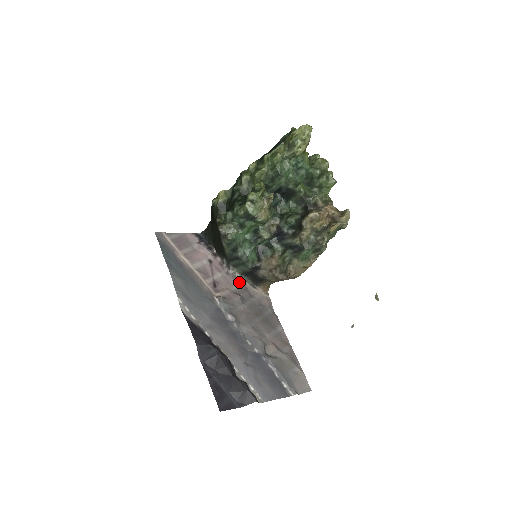
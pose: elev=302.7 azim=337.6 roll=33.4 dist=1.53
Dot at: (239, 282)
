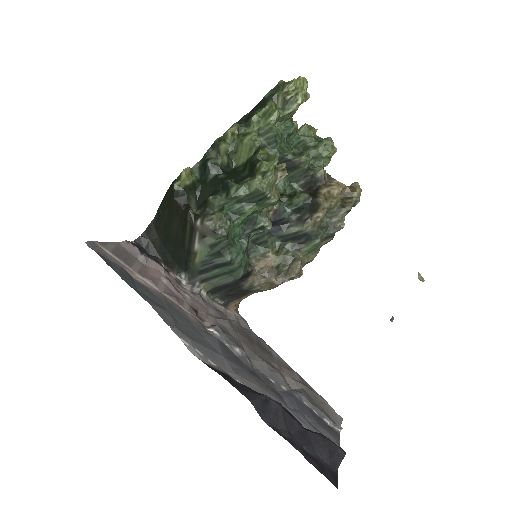
Dot at: (209, 303)
